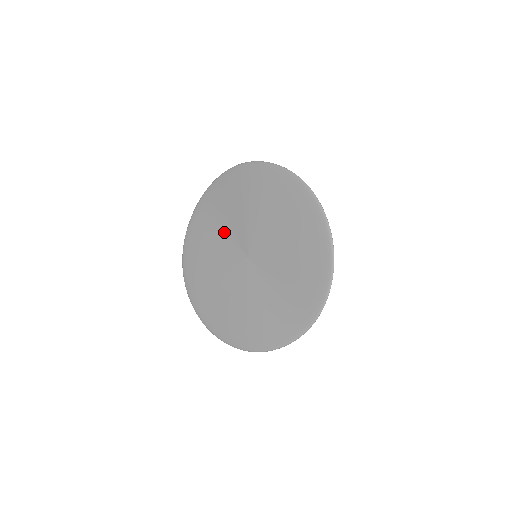
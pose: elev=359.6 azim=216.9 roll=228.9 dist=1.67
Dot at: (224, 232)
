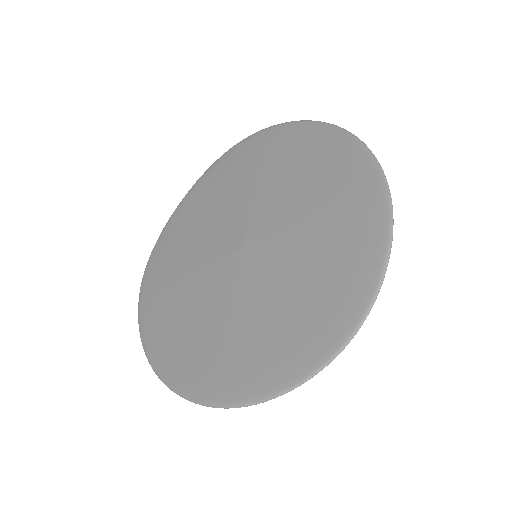
Dot at: (210, 226)
